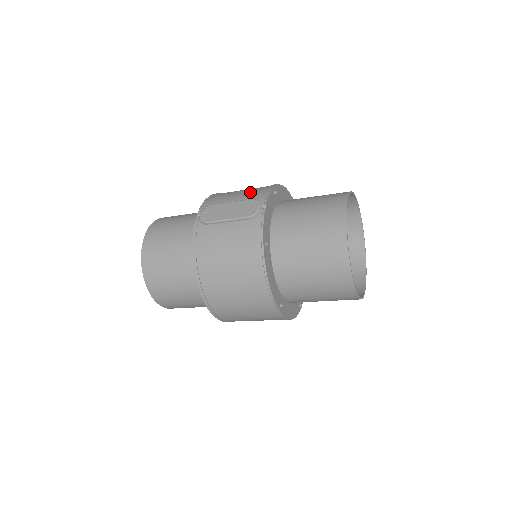
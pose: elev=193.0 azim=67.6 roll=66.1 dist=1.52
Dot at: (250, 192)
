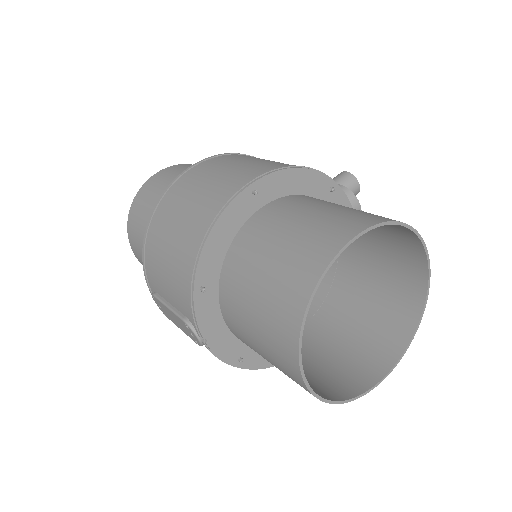
Dot at: (174, 287)
